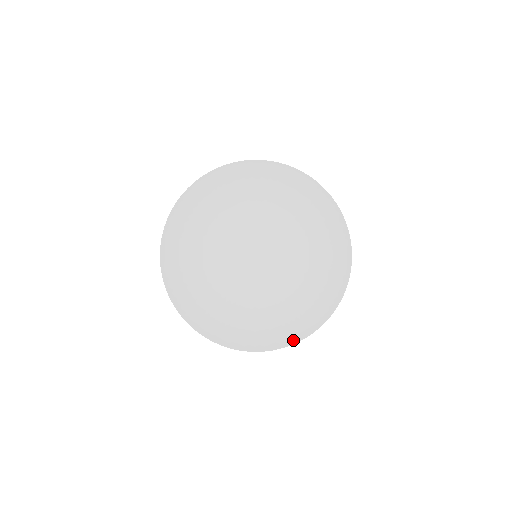
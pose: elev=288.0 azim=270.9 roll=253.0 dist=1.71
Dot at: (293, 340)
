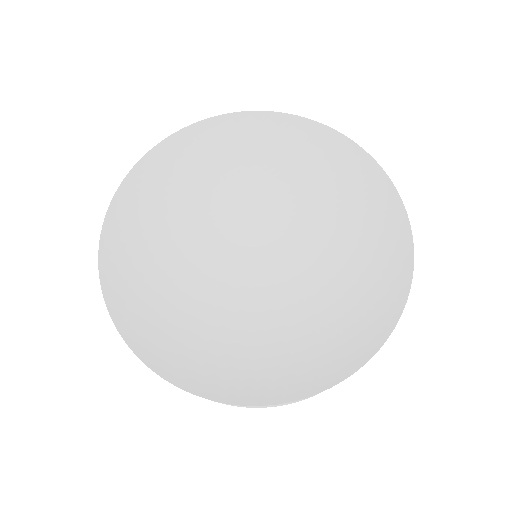
Dot at: (407, 257)
